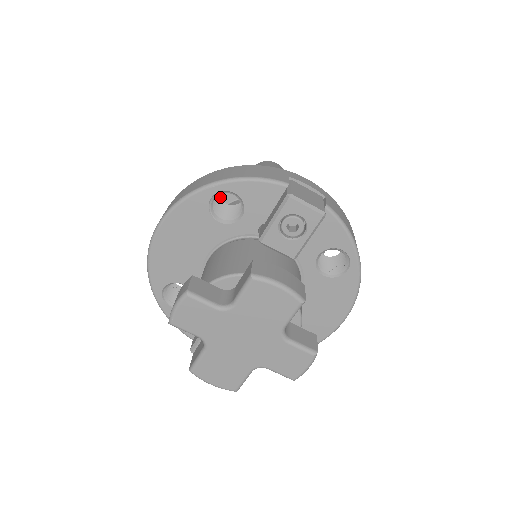
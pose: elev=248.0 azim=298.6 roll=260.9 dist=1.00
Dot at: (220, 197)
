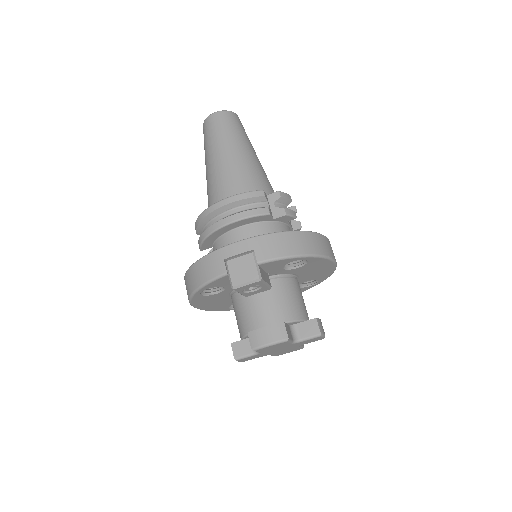
Dot at: (205, 247)
